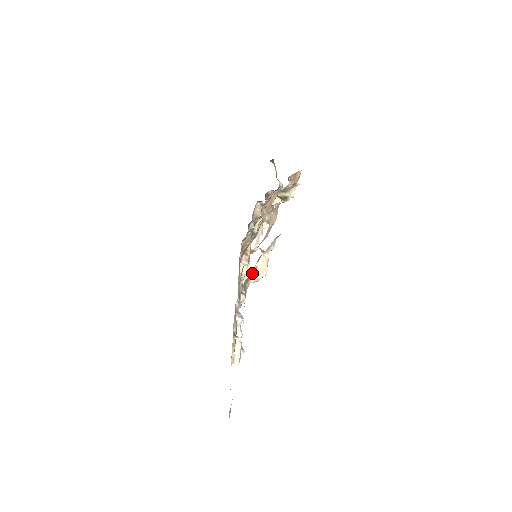
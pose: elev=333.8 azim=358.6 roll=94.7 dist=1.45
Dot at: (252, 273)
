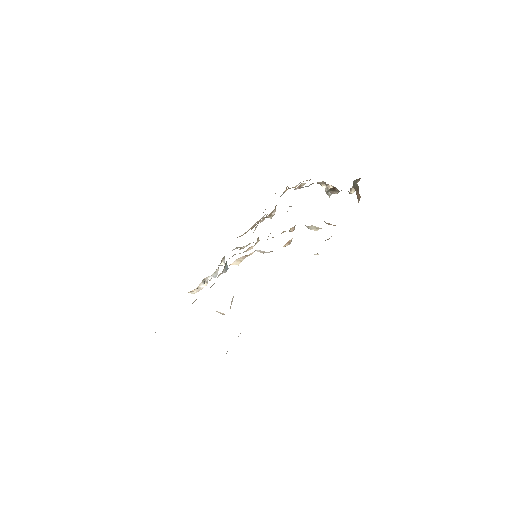
Dot at: occluded
